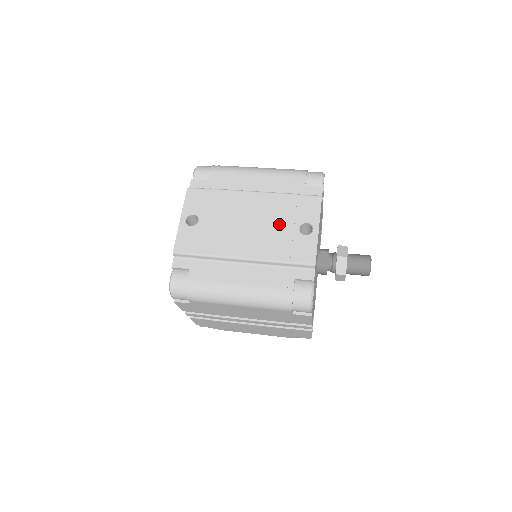
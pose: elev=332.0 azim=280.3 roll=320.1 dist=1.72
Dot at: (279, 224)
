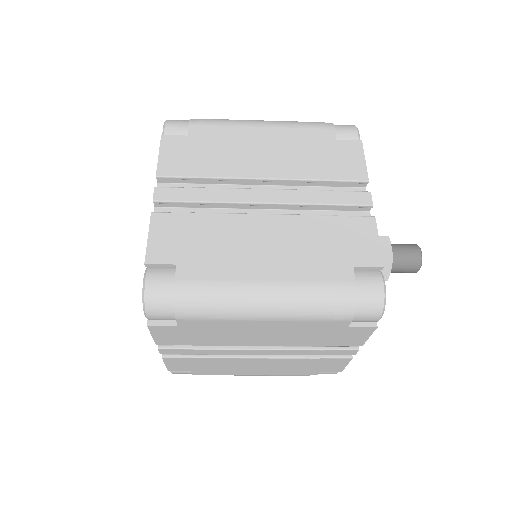
Dot at: occluded
